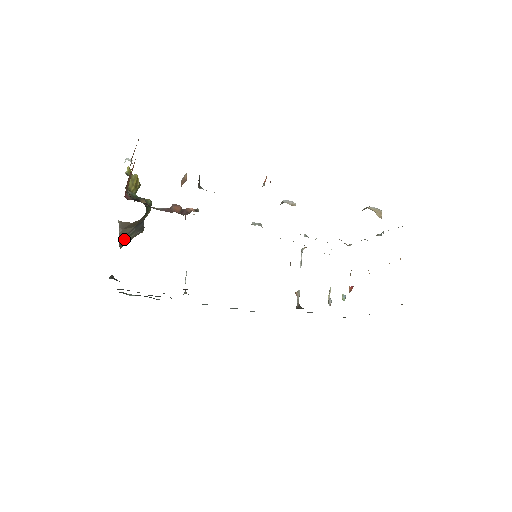
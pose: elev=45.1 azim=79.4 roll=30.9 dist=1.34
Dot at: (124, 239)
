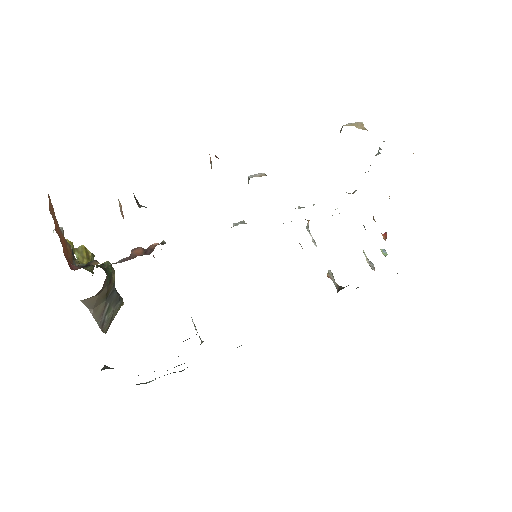
Dot at: (103, 320)
